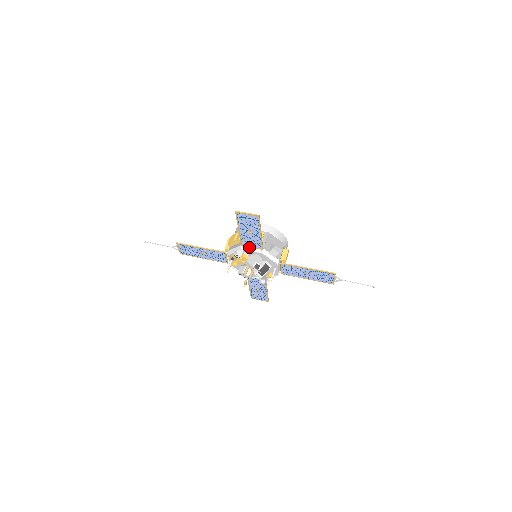
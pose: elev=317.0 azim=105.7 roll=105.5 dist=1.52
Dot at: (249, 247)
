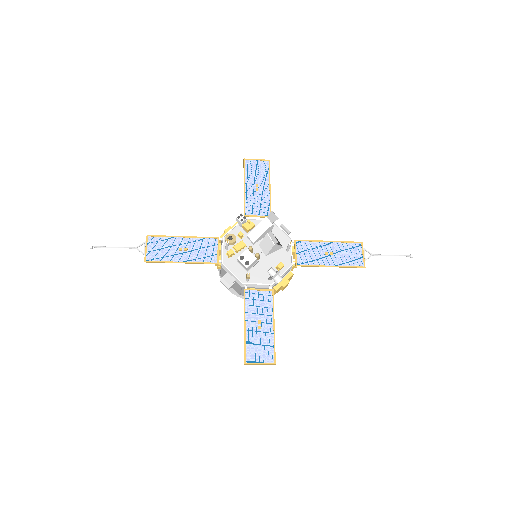
Dot at: (253, 220)
